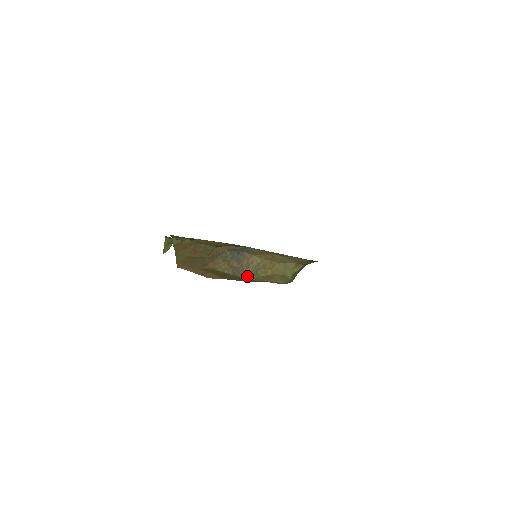
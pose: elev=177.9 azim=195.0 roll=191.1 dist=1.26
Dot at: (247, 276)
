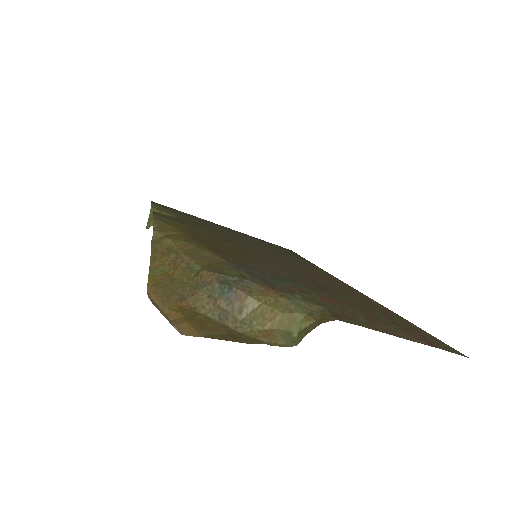
Dot at: (237, 326)
